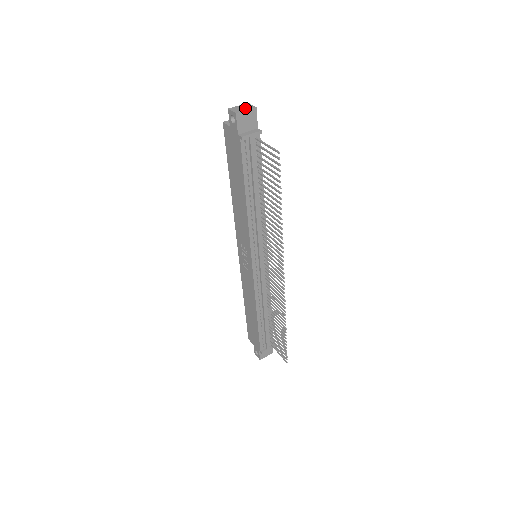
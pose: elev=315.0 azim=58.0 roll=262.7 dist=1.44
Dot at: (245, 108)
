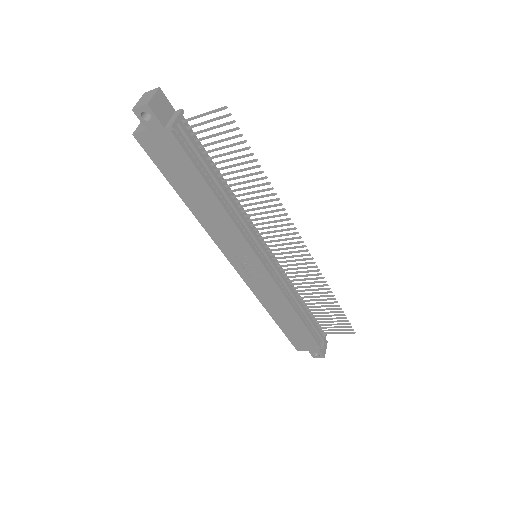
Dot at: (149, 96)
